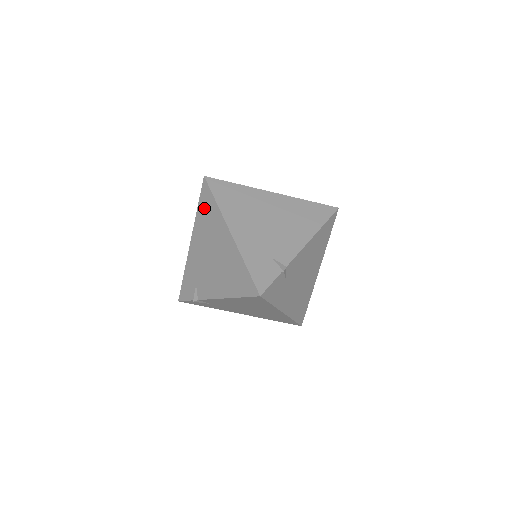
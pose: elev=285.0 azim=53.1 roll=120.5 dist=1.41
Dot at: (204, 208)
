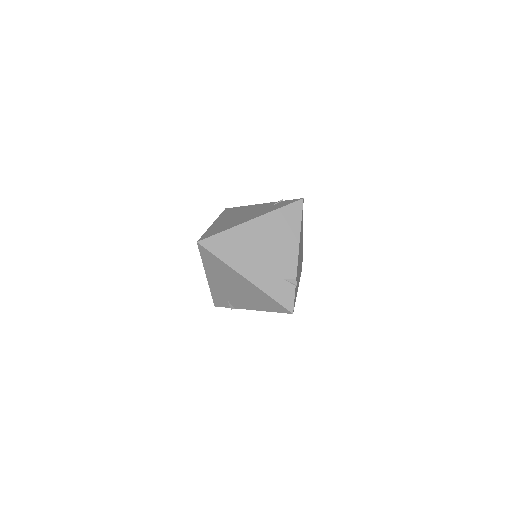
Dot at: (209, 261)
